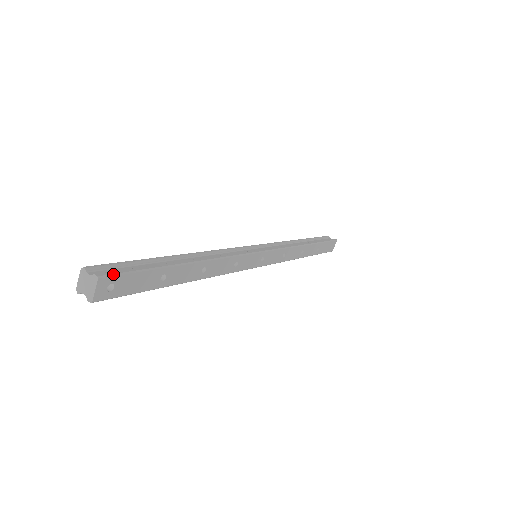
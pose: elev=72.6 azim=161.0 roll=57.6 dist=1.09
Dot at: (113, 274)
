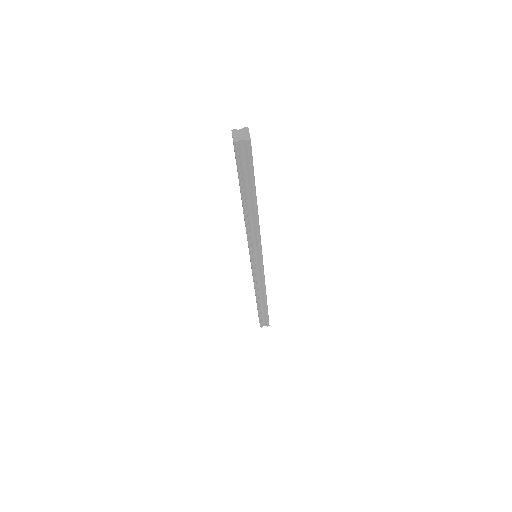
Dot at: occluded
